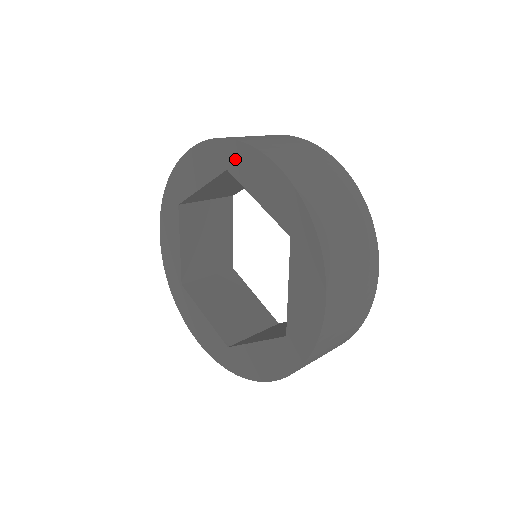
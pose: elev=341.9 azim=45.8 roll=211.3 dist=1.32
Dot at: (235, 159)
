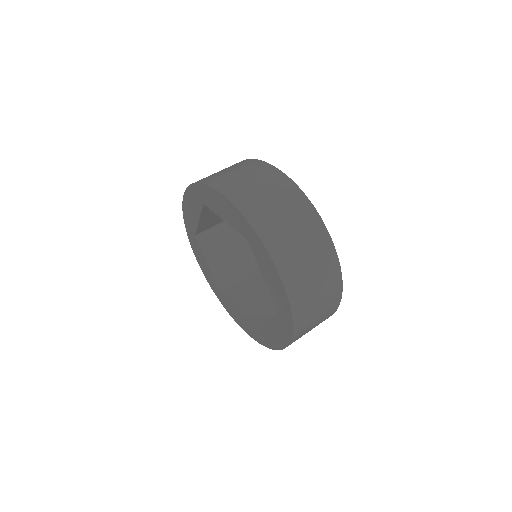
Dot at: (256, 245)
